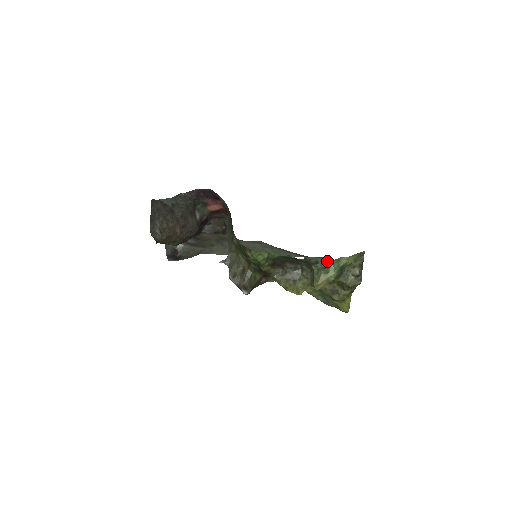
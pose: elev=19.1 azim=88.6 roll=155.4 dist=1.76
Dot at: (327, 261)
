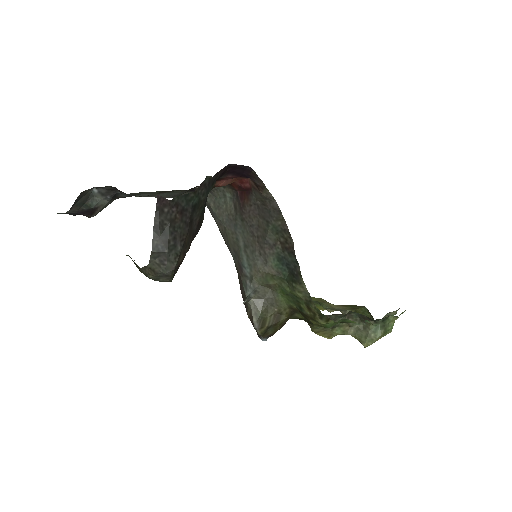
Dot at: (391, 318)
